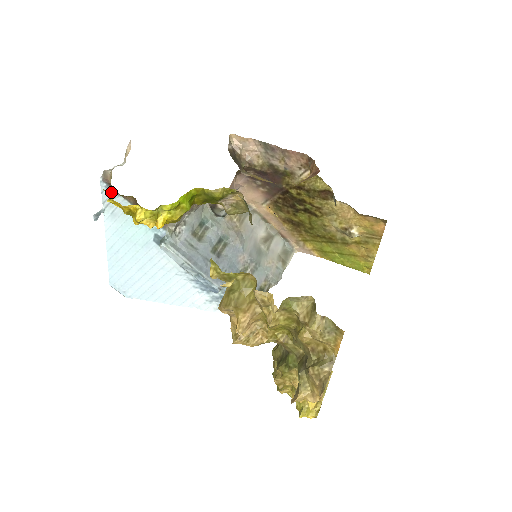
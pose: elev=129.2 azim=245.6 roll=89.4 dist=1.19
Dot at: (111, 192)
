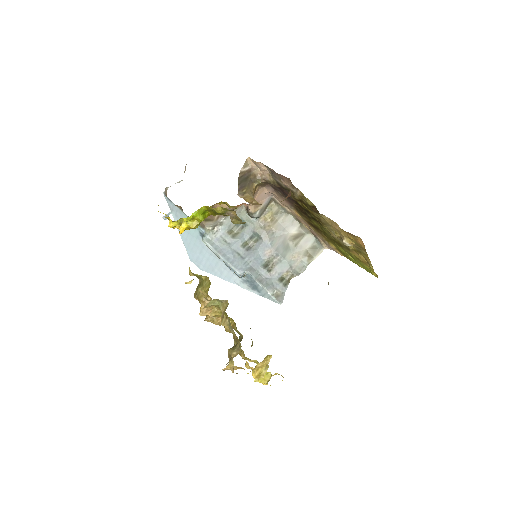
Dot at: (171, 202)
